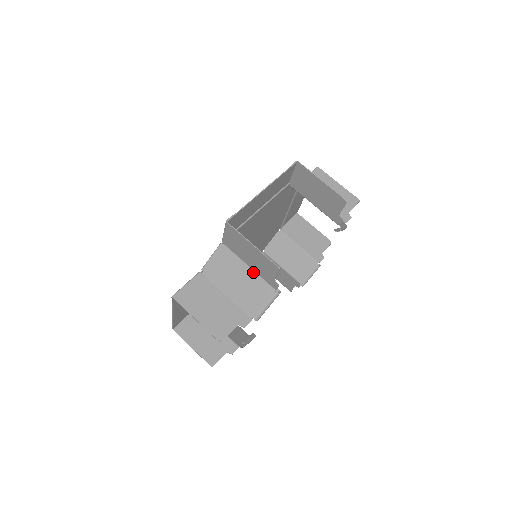
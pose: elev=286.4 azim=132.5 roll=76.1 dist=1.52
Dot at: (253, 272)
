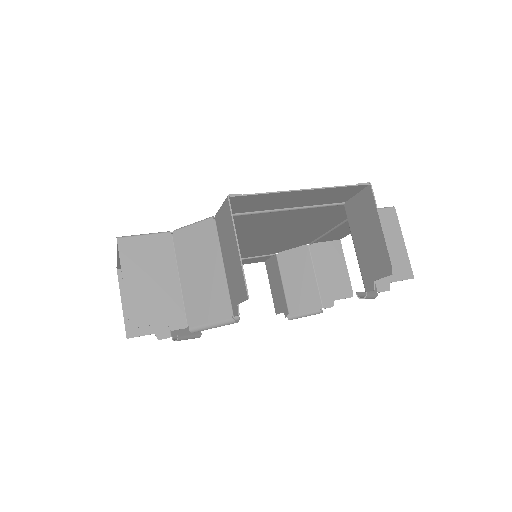
Dot at: (224, 276)
